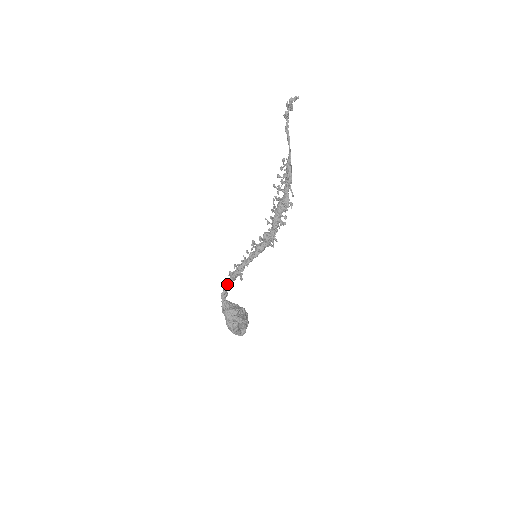
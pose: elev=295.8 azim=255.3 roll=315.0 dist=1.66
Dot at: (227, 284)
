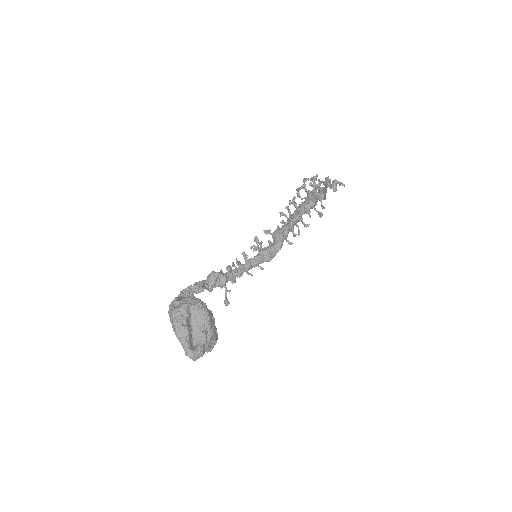
Dot at: occluded
